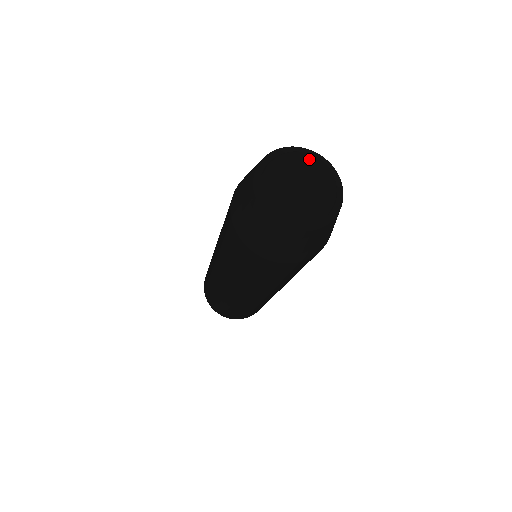
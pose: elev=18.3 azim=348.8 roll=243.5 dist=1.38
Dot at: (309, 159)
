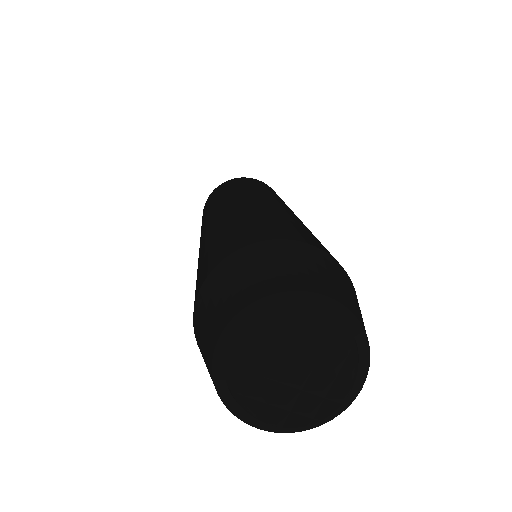
Dot at: (279, 342)
